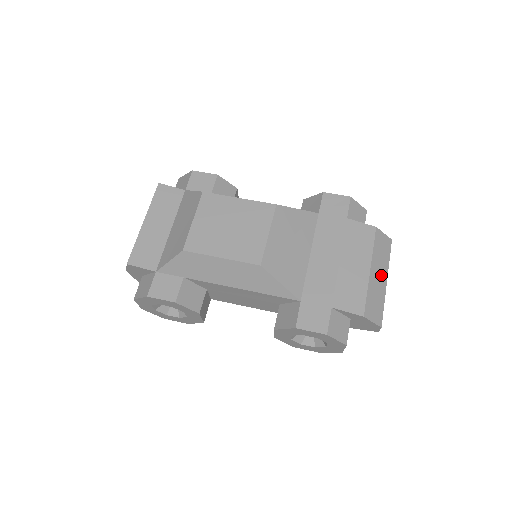
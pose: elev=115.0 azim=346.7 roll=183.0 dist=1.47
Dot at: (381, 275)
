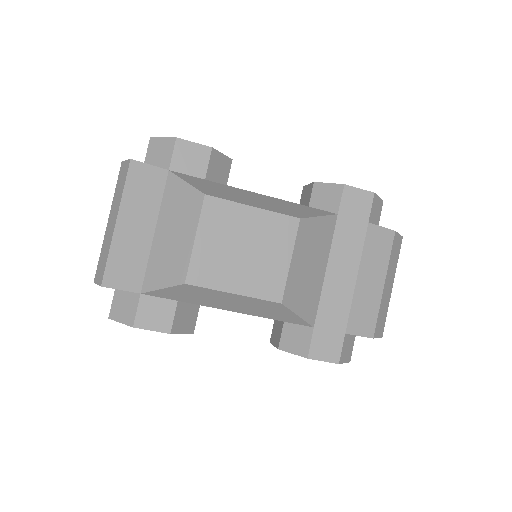
Dot at: (390, 283)
